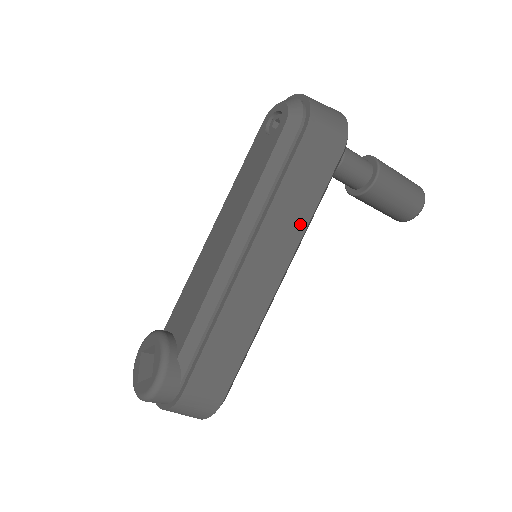
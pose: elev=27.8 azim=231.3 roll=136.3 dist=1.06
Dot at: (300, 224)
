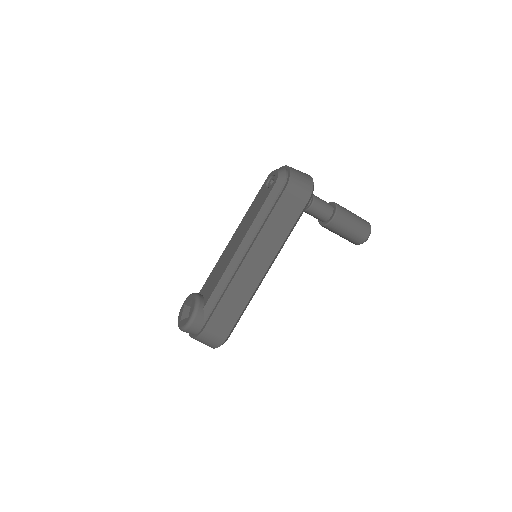
Dot at: (280, 240)
